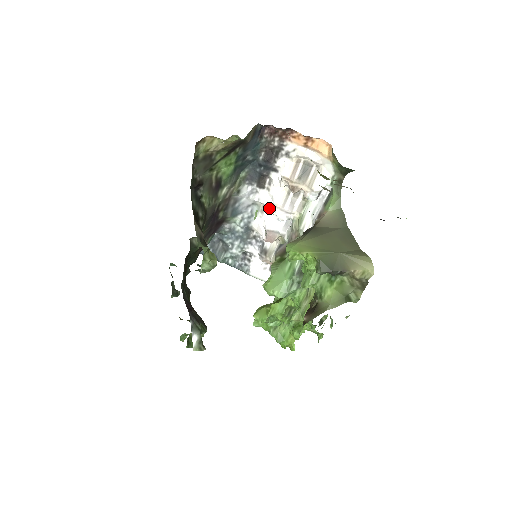
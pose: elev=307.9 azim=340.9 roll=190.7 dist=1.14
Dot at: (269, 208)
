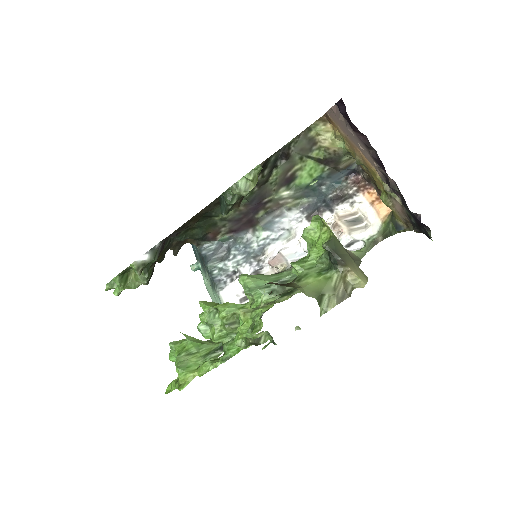
Dot at: (298, 239)
